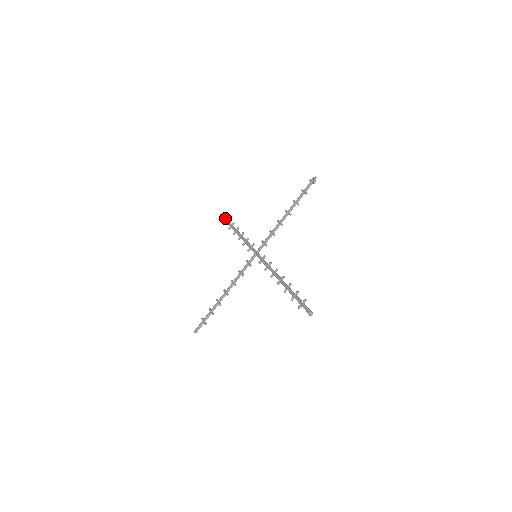
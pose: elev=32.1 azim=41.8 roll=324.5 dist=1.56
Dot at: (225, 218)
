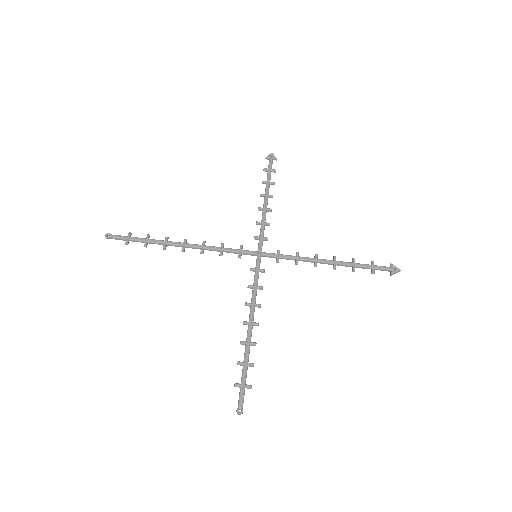
Dot at: occluded
